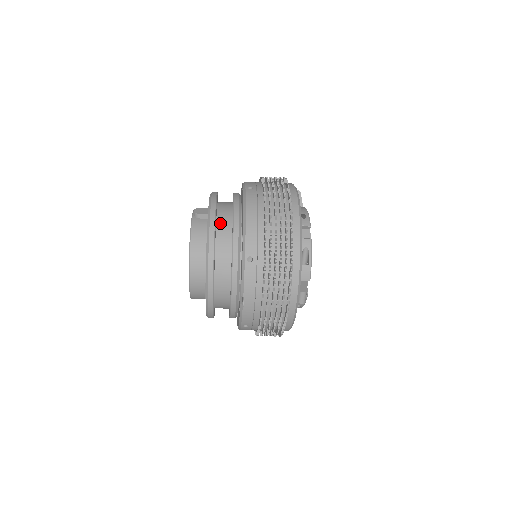
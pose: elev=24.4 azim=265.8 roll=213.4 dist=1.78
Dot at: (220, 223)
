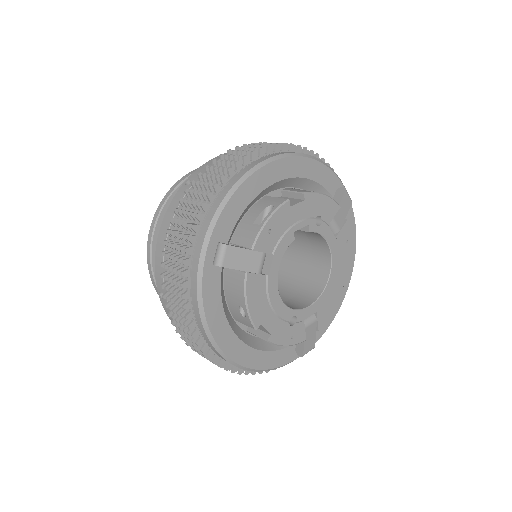
Dot at: occluded
